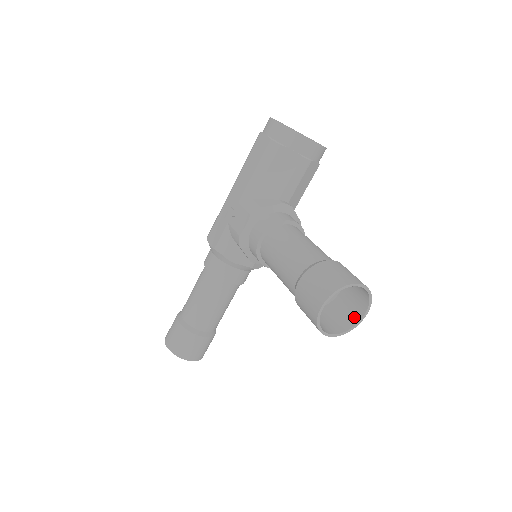
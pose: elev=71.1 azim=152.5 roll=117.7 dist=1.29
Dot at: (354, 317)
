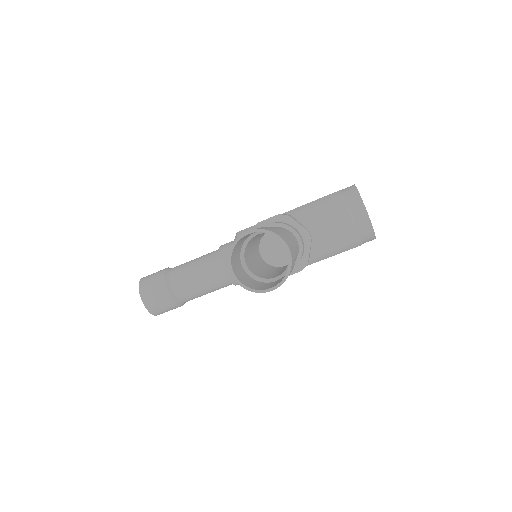
Dot at: (264, 288)
